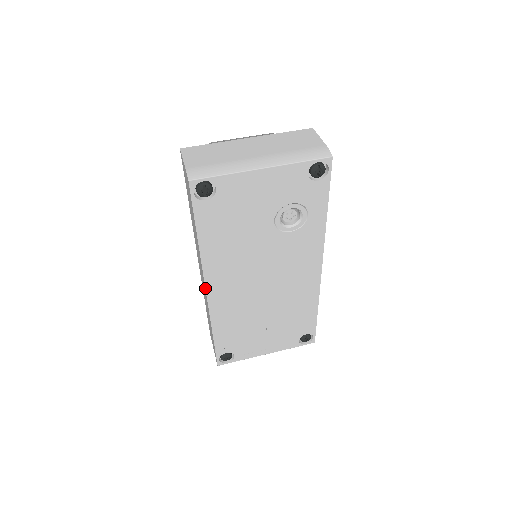
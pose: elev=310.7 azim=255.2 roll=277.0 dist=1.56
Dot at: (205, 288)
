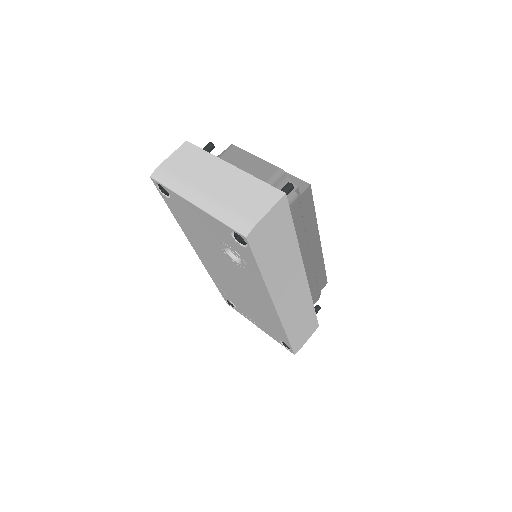
Dot at: (195, 250)
